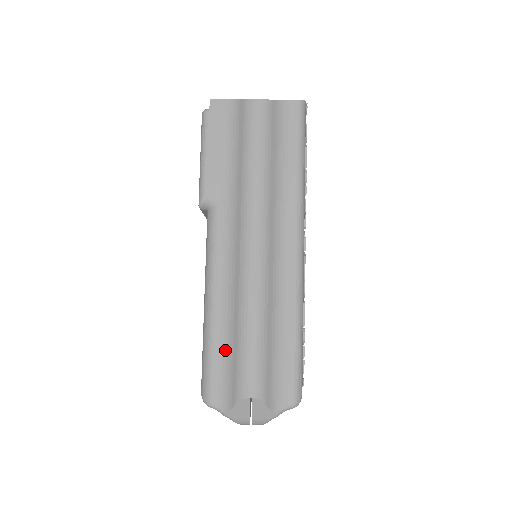
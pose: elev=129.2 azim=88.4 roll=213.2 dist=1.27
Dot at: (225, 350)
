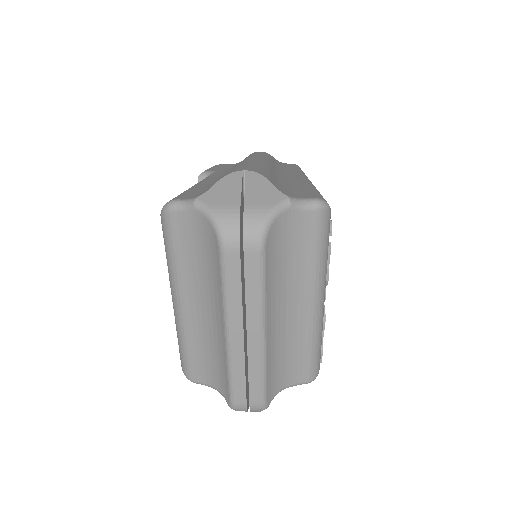
Dot at: (210, 185)
